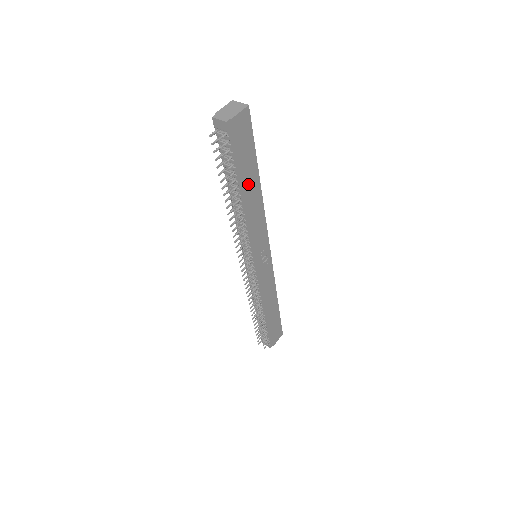
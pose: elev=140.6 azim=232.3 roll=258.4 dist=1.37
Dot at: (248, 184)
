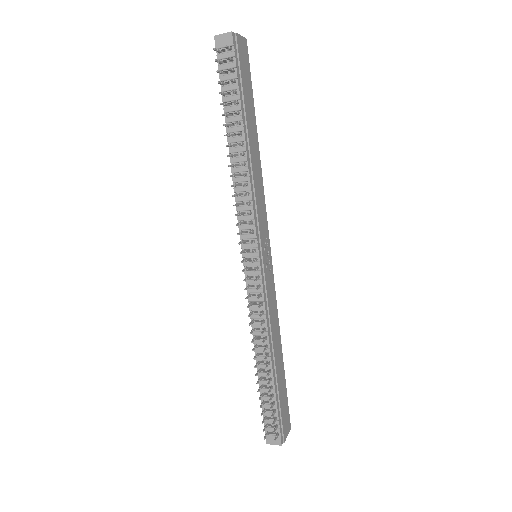
Dot at: (250, 128)
